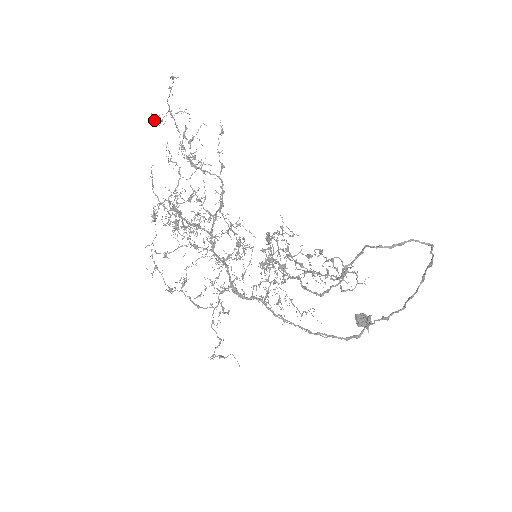
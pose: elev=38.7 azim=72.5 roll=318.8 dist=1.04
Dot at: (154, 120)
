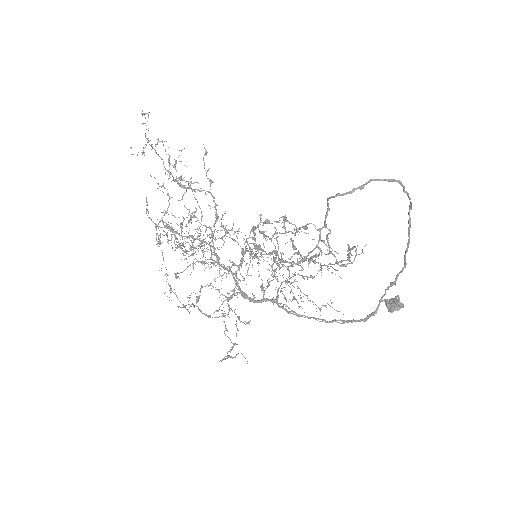
Dot at: occluded
